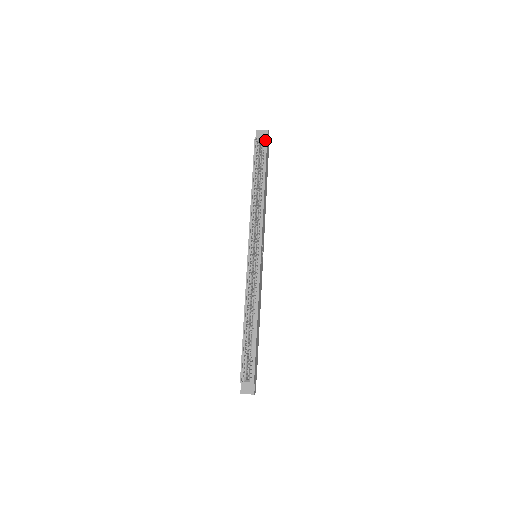
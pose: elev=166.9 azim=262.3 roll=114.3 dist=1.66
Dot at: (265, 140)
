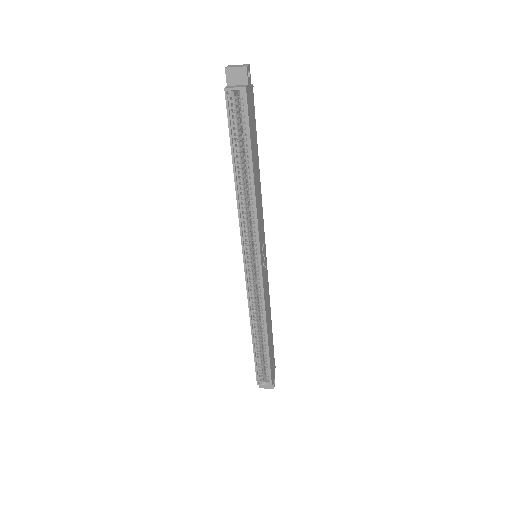
Dot at: (243, 94)
